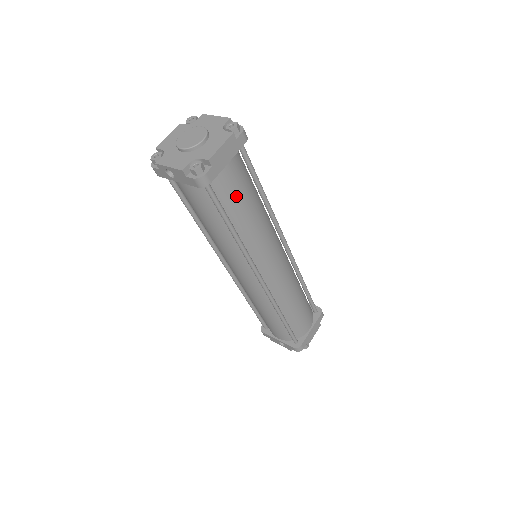
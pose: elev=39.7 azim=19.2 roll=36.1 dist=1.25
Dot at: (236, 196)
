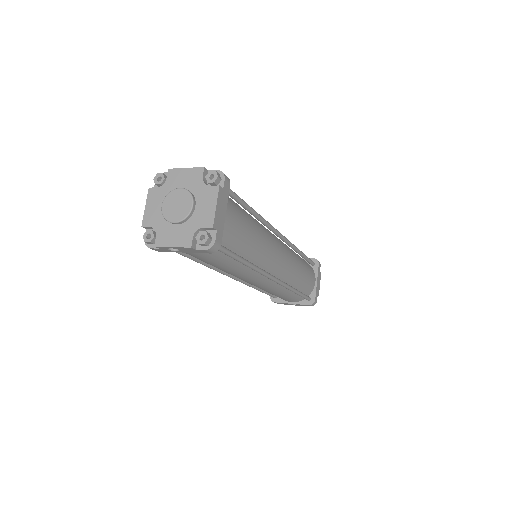
Dot at: (238, 234)
